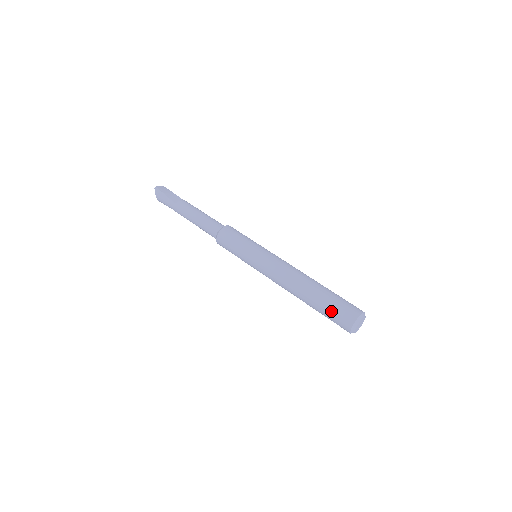
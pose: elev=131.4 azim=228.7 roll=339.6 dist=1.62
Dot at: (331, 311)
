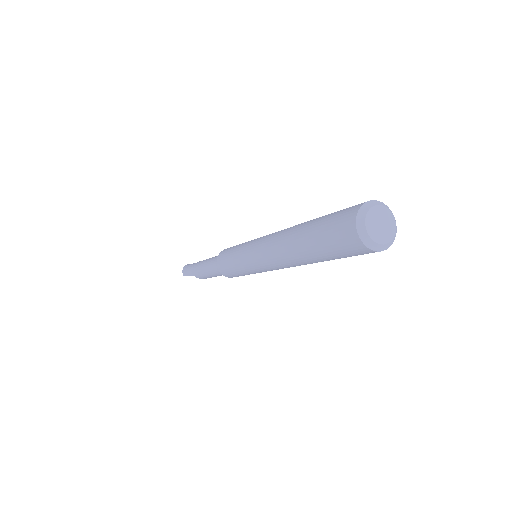
Dot at: (329, 217)
